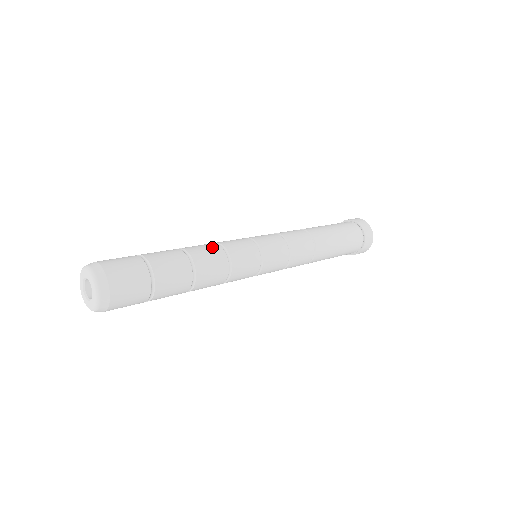
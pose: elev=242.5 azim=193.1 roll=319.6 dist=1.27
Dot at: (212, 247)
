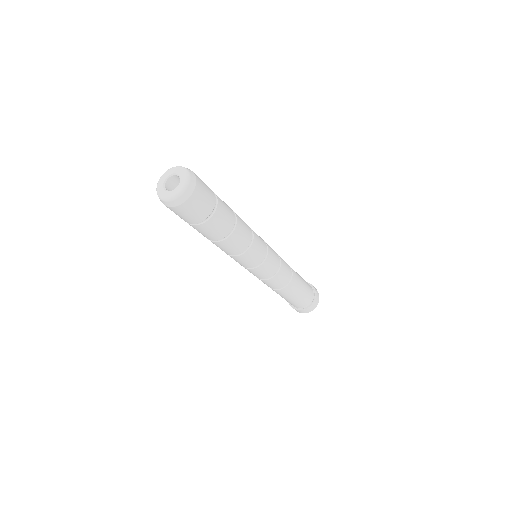
Dot at: (248, 229)
